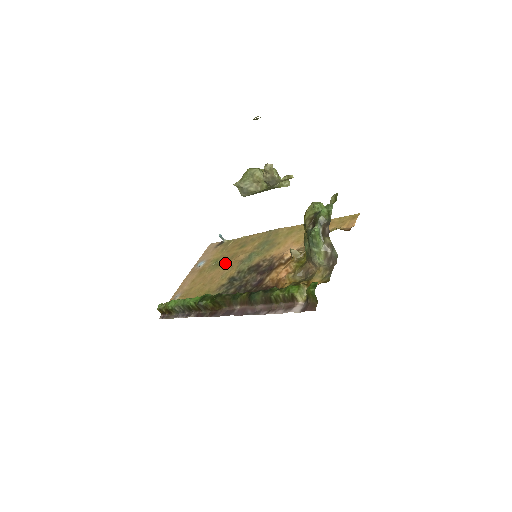
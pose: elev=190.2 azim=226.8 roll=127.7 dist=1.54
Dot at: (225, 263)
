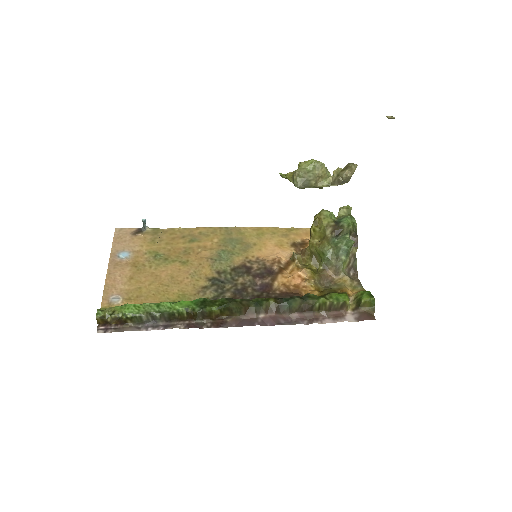
Dot at: (181, 259)
